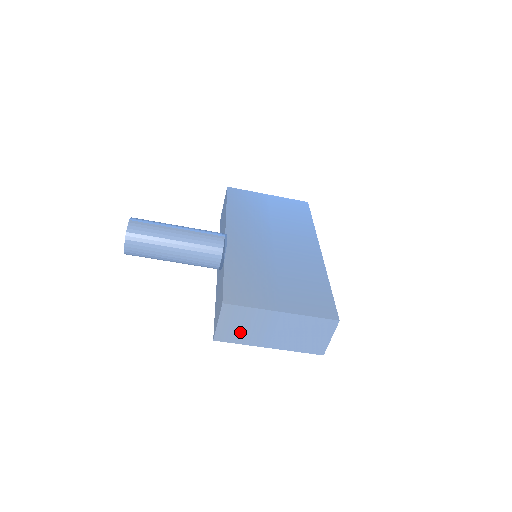
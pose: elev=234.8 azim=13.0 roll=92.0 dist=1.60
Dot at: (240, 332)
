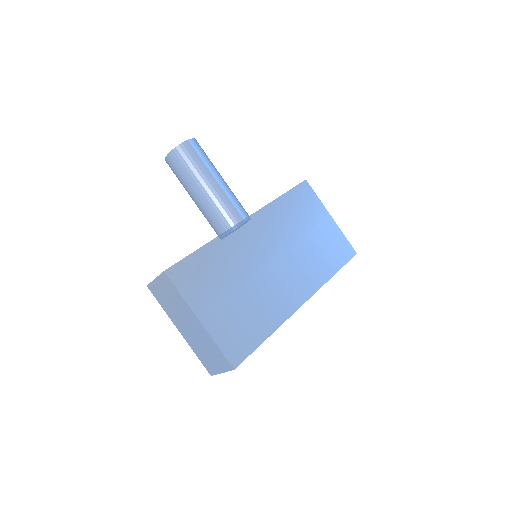
Dot at: (166, 300)
